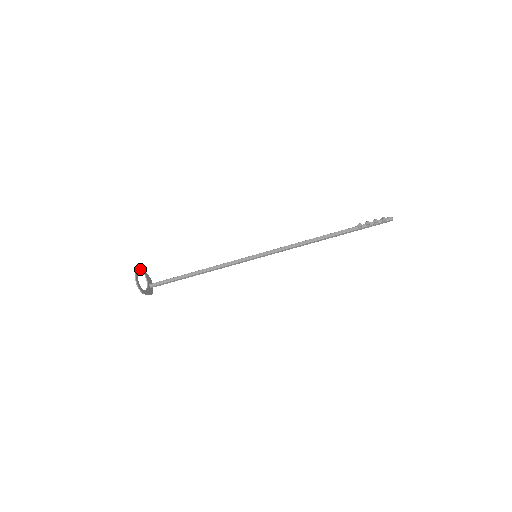
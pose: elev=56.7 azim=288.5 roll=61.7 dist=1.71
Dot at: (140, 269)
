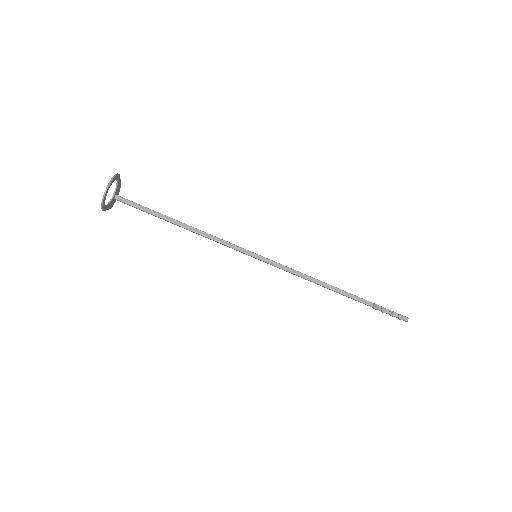
Dot at: (116, 177)
